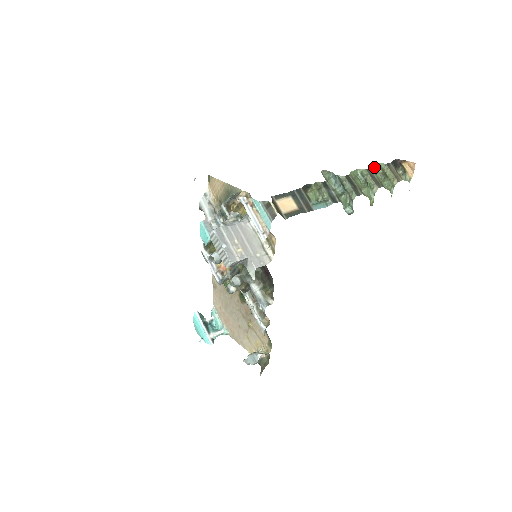
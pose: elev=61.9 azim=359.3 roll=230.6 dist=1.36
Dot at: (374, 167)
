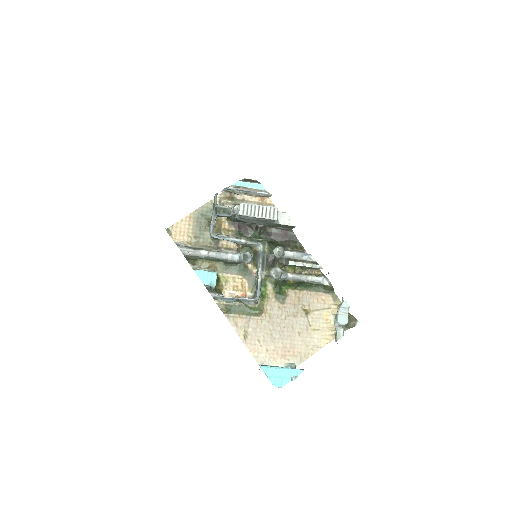
Dot at: occluded
